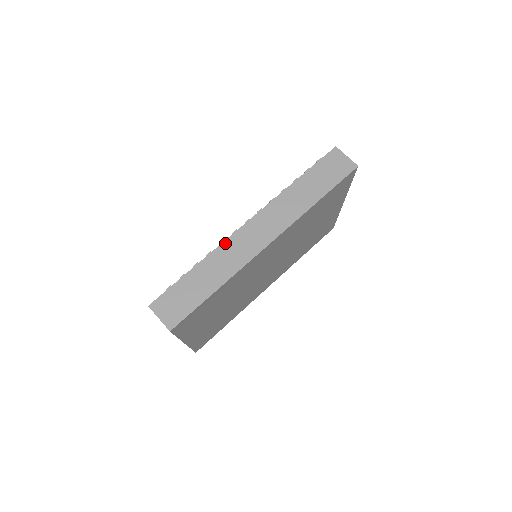
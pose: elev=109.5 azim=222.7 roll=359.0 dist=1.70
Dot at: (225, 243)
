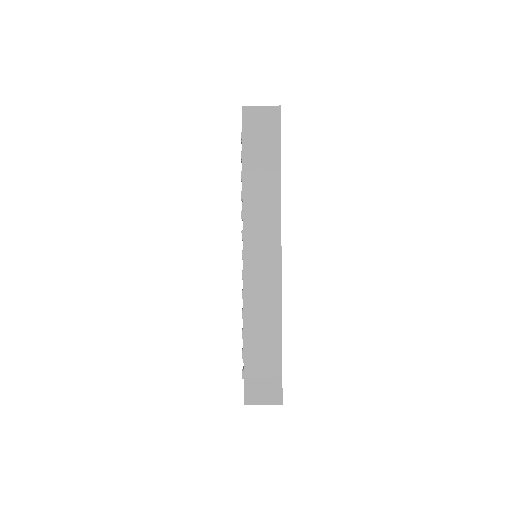
Dot at: (246, 292)
